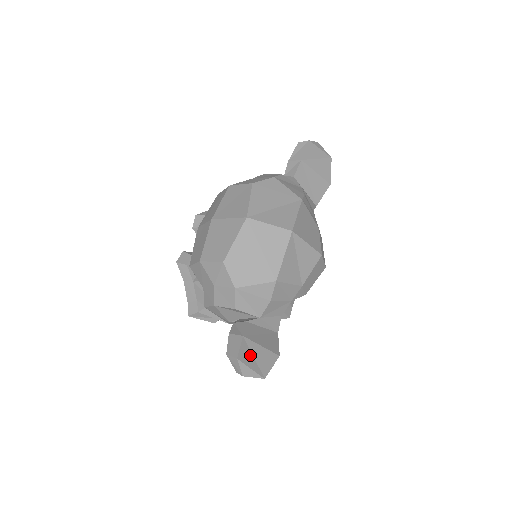
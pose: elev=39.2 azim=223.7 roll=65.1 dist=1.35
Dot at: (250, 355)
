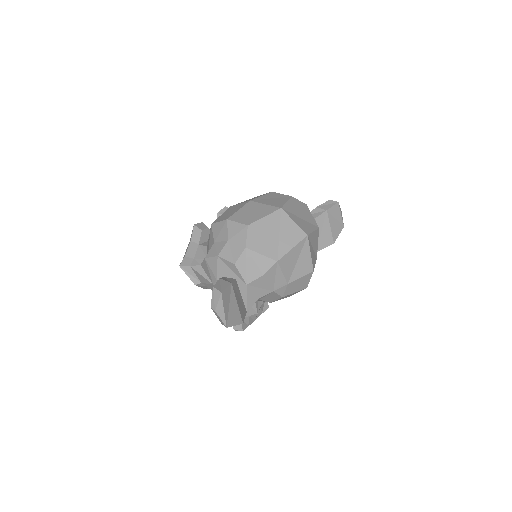
Dot at: (228, 301)
